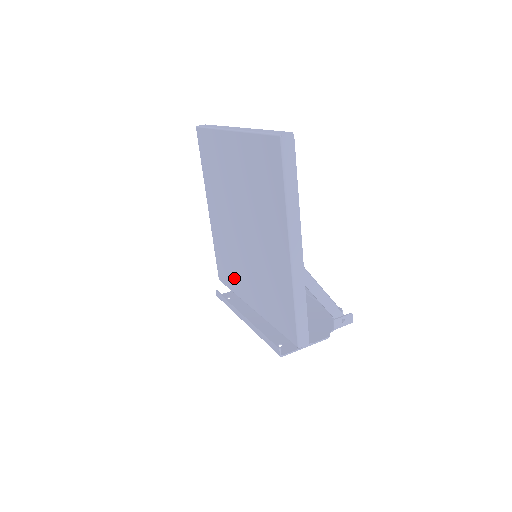
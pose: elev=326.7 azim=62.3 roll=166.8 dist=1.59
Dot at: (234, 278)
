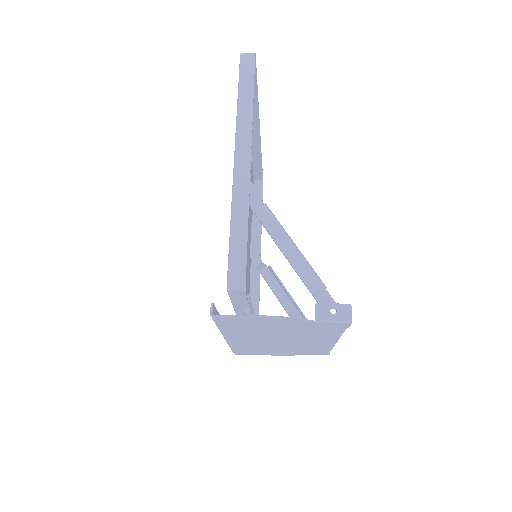
Dot at: occluded
